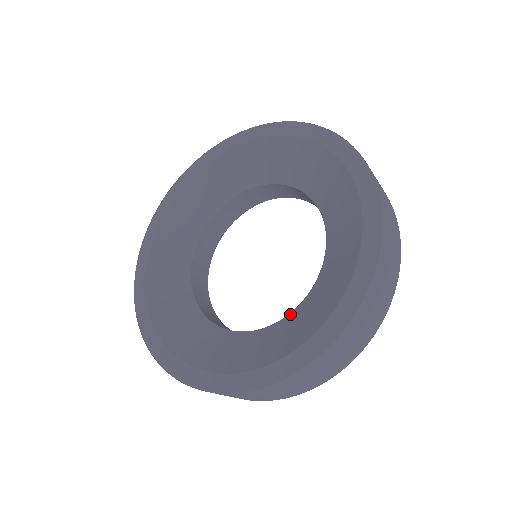
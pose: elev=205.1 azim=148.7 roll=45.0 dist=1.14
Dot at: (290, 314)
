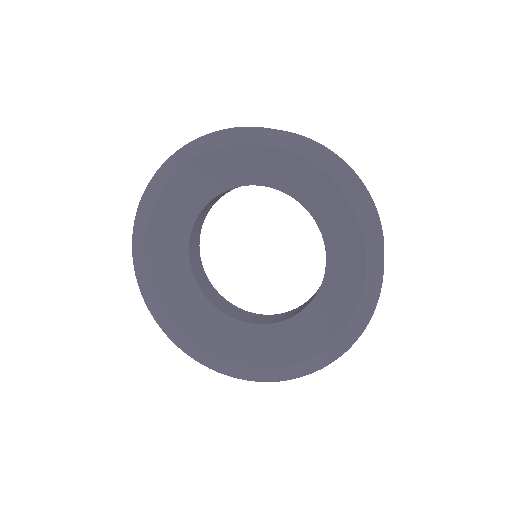
Dot at: (223, 314)
